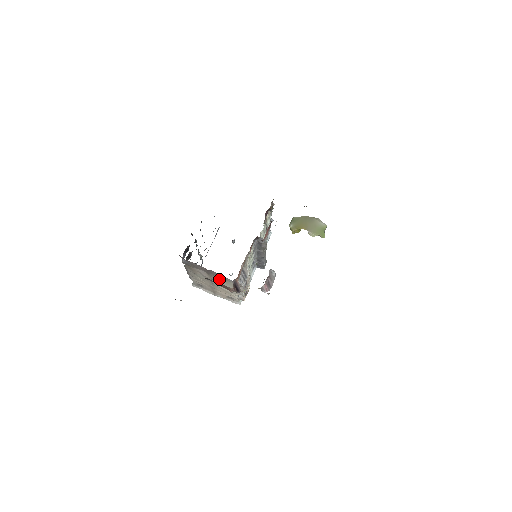
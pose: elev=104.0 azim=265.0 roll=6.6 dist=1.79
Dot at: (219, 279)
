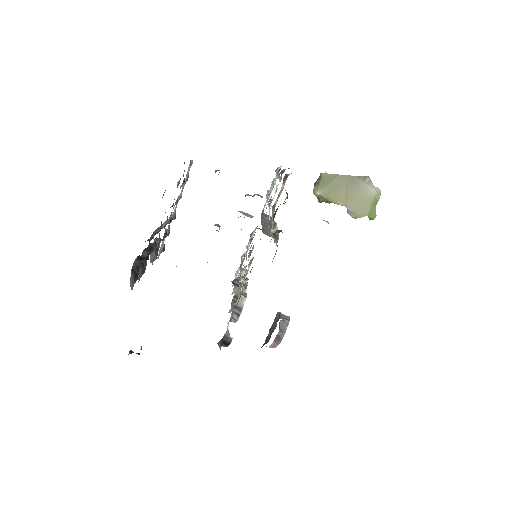
Dot at: occluded
